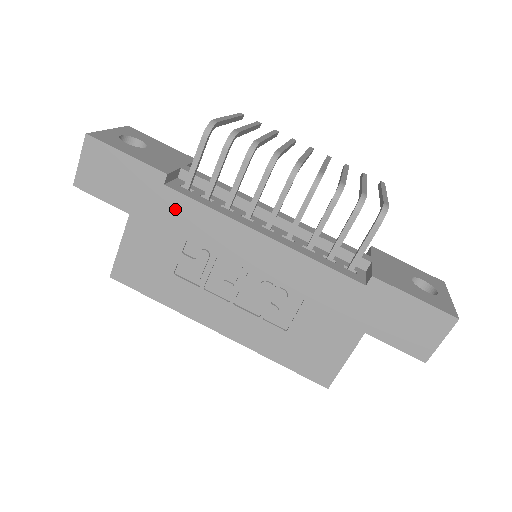
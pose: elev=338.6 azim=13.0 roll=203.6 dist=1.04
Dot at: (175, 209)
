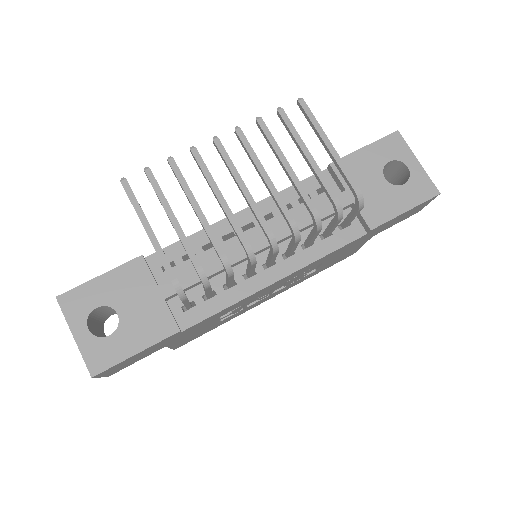
Dot at: (200, 325)
